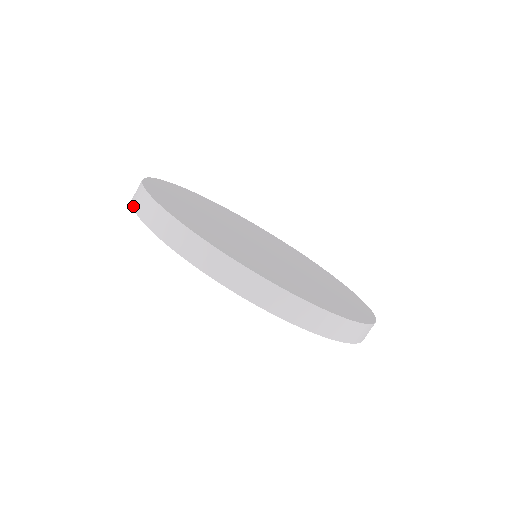
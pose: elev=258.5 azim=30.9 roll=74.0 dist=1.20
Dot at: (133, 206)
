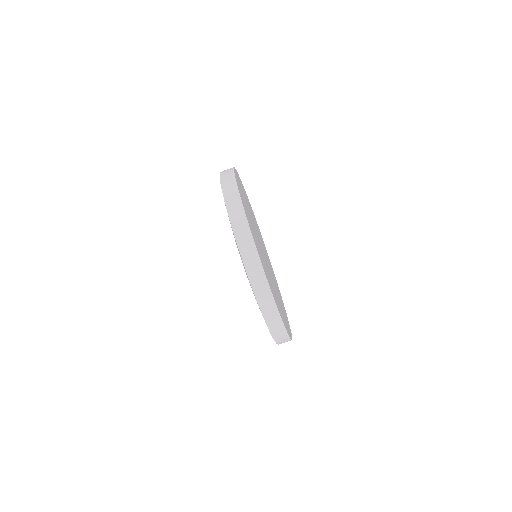
Dot at: (224, 193)
